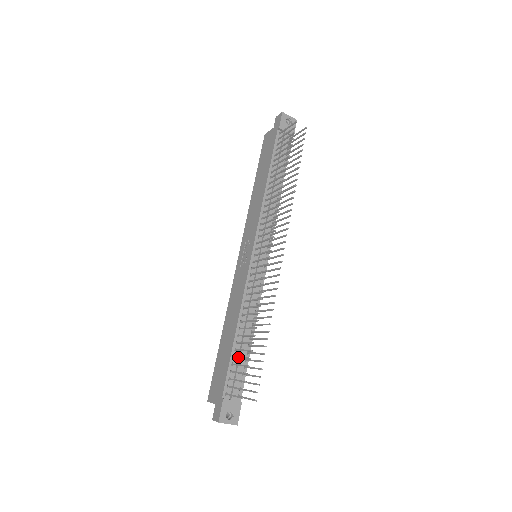
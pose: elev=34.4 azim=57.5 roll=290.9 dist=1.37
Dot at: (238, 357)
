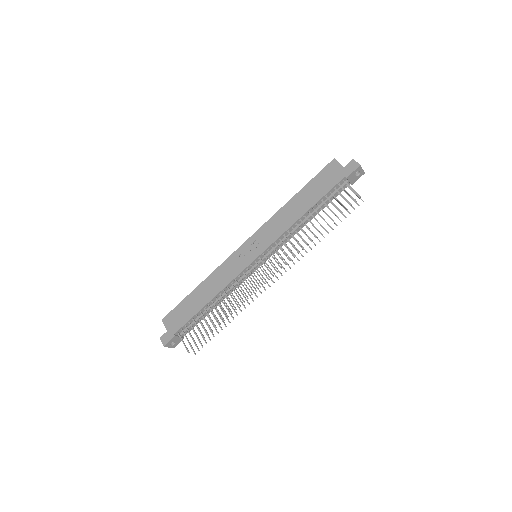
Dot at: (200, 321)
